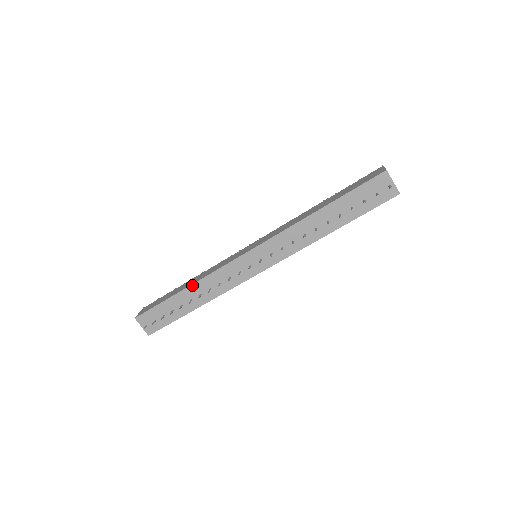
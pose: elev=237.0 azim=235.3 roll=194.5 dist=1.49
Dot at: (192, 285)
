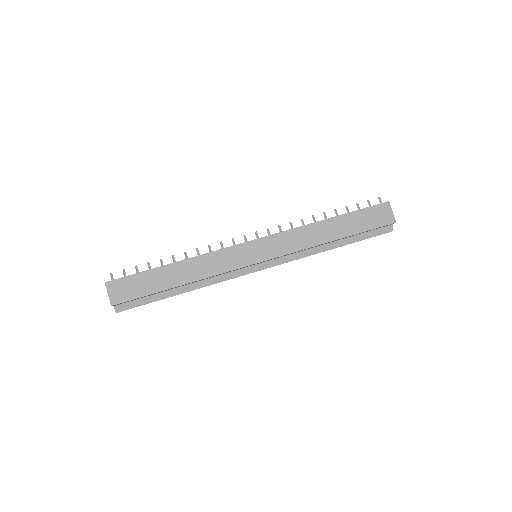
Dot at: occluded
